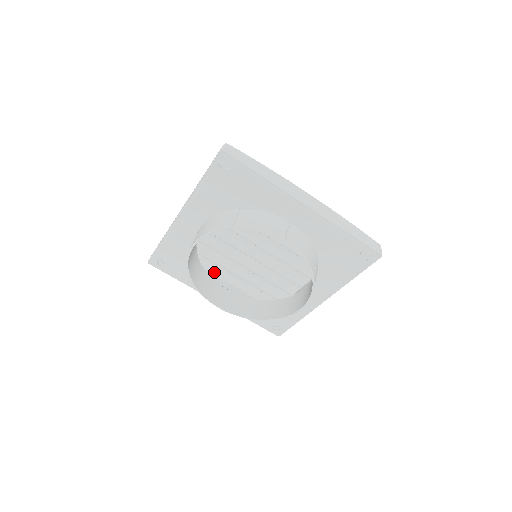
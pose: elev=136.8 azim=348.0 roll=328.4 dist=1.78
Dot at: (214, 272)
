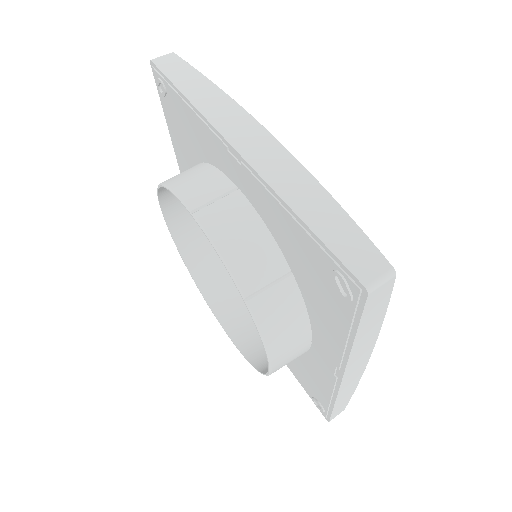
Dot at: occluded
